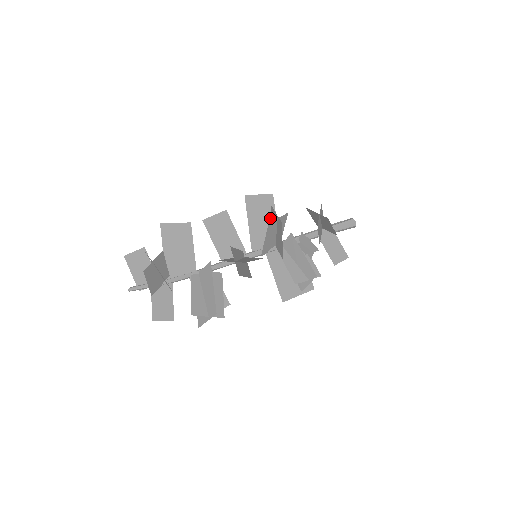
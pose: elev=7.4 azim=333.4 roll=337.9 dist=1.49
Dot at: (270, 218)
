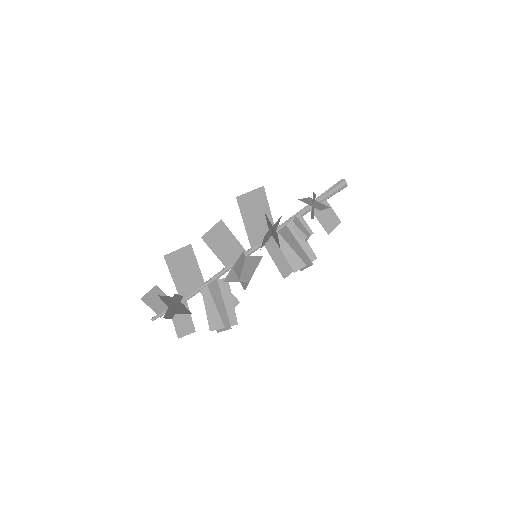
Dot at: (264, 211)
